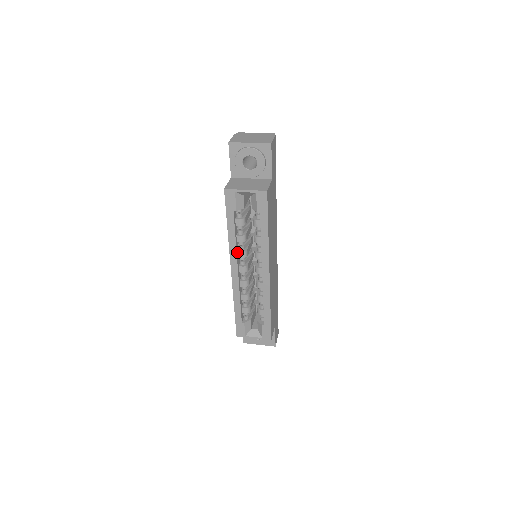
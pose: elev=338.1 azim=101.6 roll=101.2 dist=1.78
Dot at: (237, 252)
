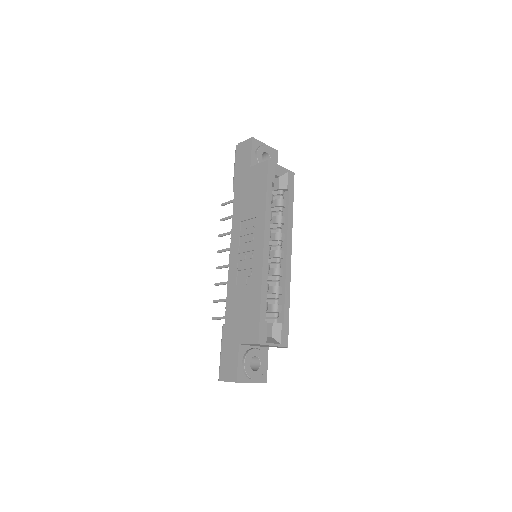
Dot at: (267, 228)
